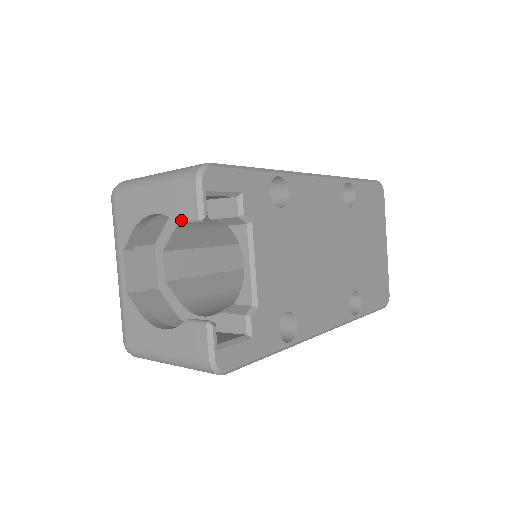
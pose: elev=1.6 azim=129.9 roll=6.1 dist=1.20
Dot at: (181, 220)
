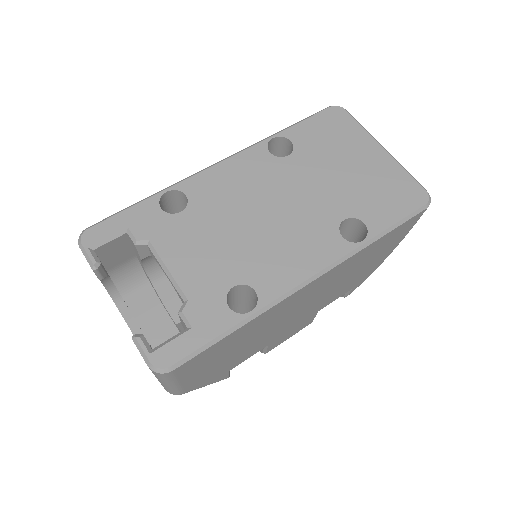
Dot at: (97, 277)
